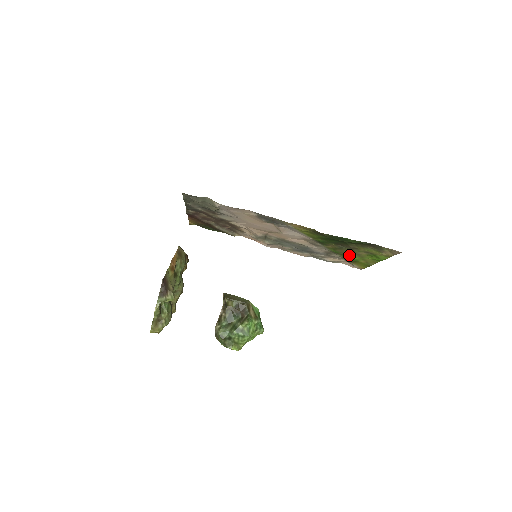
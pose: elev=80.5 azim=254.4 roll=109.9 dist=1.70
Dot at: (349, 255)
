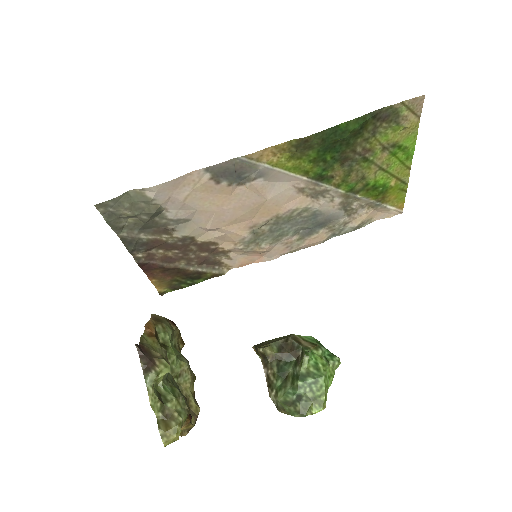
Dot at: (370, 181)
